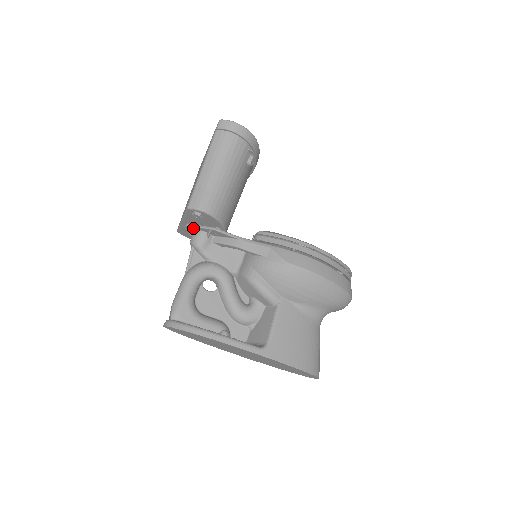
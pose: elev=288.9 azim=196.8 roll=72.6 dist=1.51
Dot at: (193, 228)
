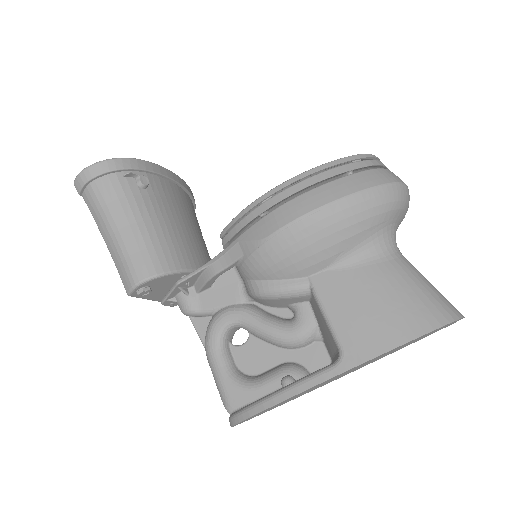
Dot at: (168, 300)
